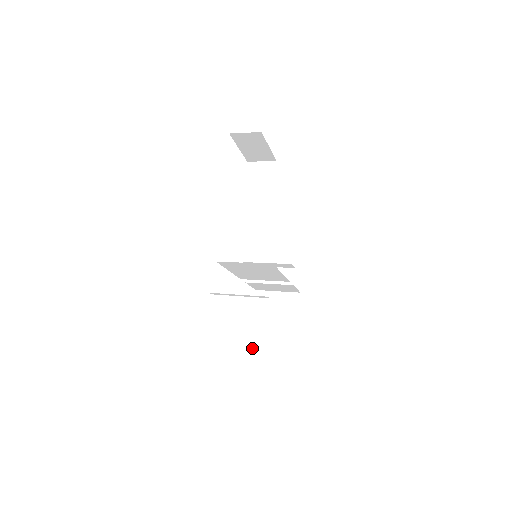
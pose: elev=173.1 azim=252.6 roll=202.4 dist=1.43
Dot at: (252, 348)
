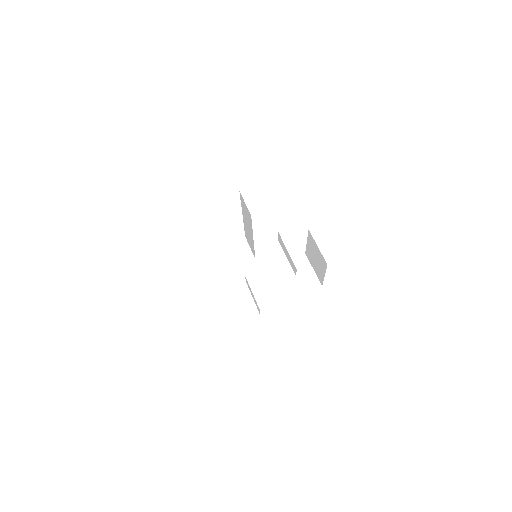
Dot at: (253, 298)
